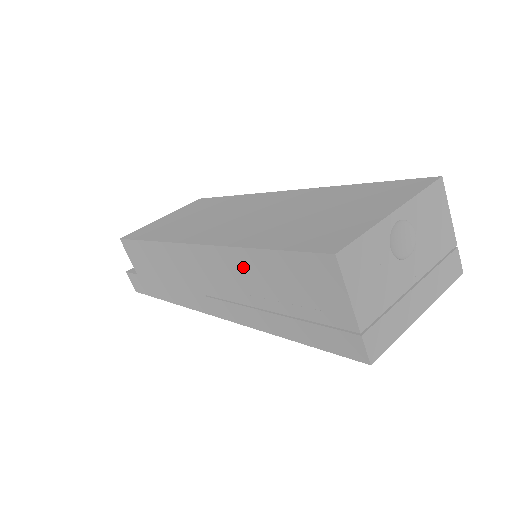
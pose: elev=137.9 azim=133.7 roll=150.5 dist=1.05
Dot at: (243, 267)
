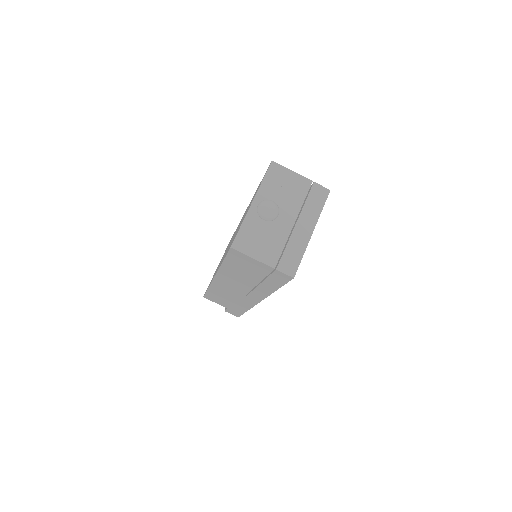
Dot at: (231, 273)
